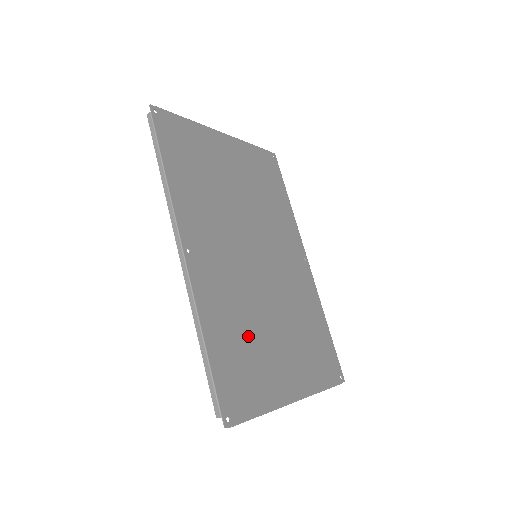
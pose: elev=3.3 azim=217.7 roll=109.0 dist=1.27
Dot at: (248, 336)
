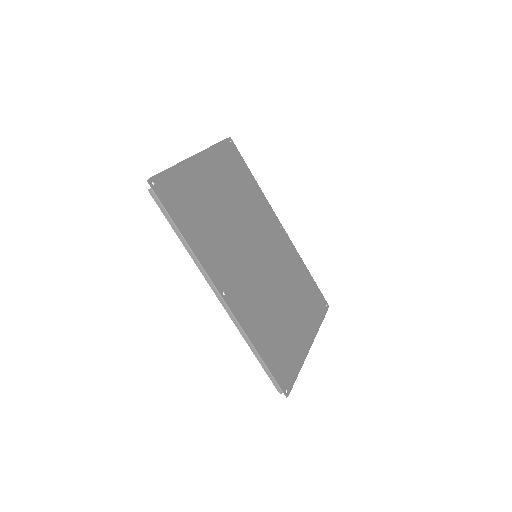
Dot at: (275, 326)
